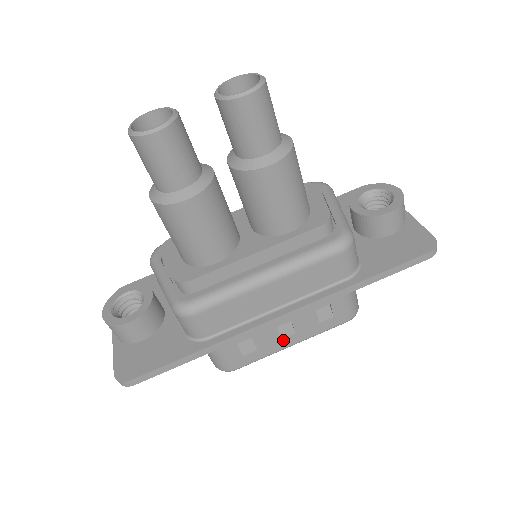
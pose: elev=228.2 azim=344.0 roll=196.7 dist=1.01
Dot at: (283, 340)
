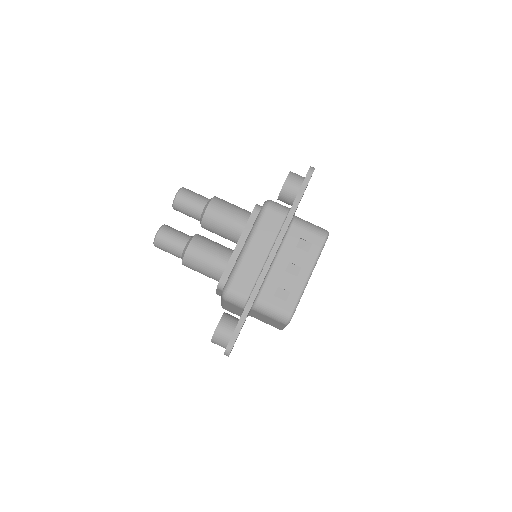
Dot at: (299, 277)
